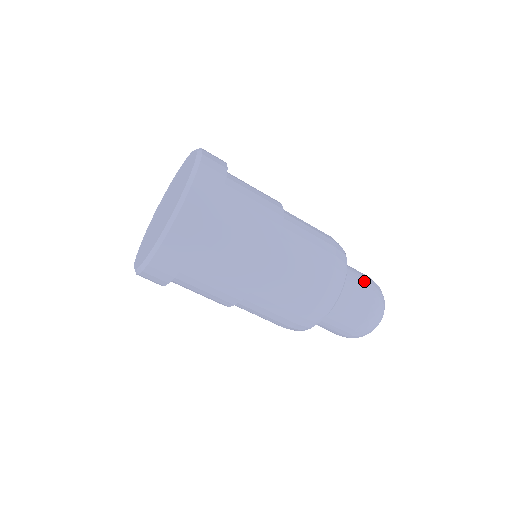
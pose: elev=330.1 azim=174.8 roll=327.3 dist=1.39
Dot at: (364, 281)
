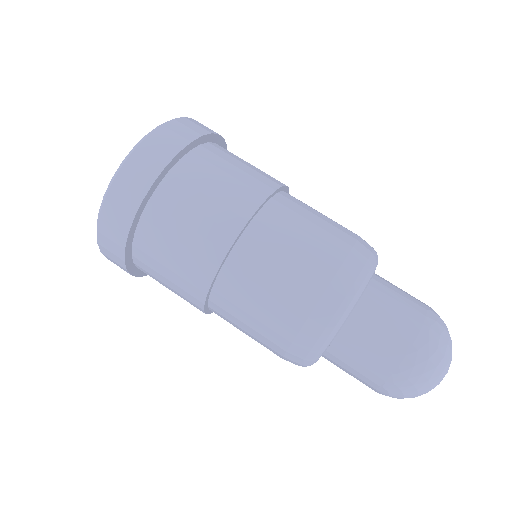
Dot at: (393, 335)
